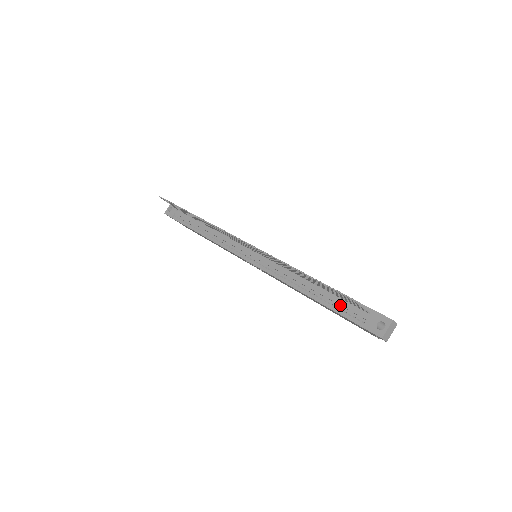
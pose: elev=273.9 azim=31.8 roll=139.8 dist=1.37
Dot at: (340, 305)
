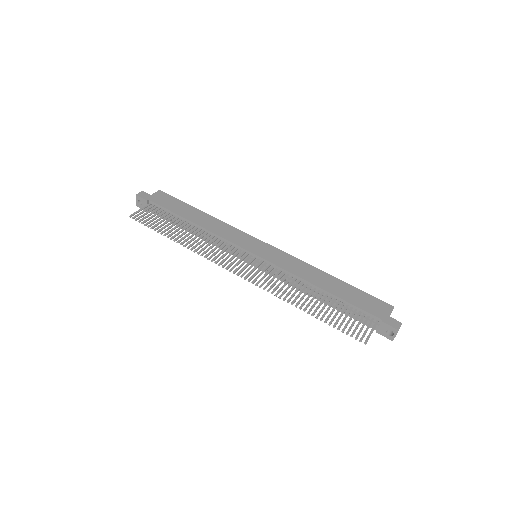
Dot at: occluded
